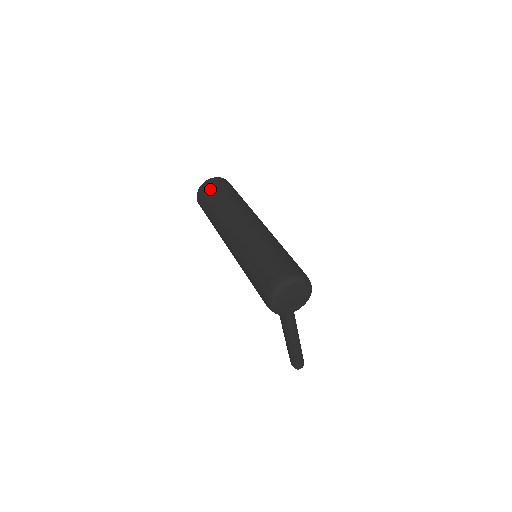
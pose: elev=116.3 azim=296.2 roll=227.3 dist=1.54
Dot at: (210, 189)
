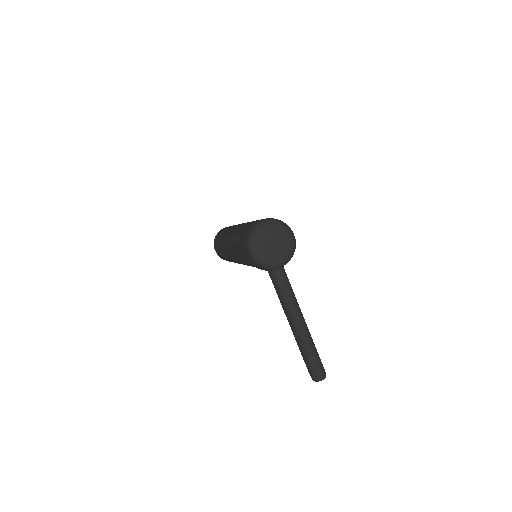
Dot at: (222, 230)
